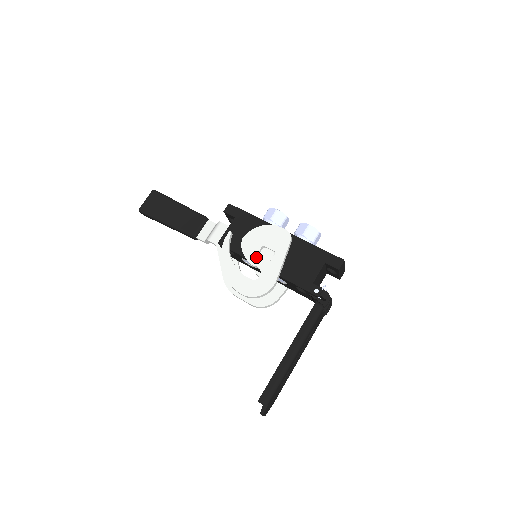
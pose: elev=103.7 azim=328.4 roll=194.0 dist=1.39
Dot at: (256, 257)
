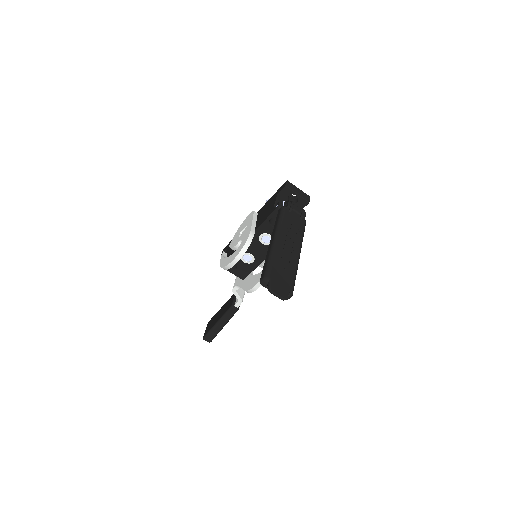
Dot at: (238, 240)
